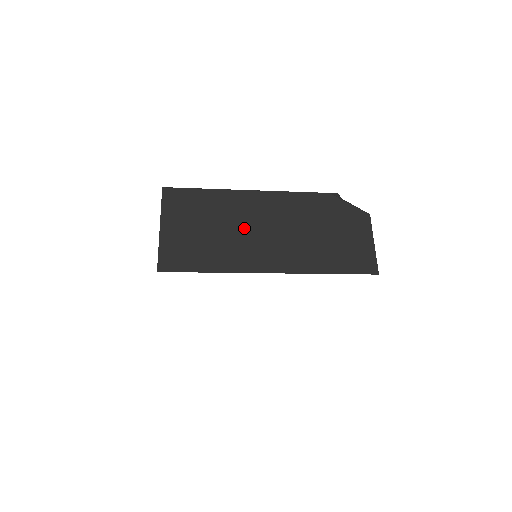
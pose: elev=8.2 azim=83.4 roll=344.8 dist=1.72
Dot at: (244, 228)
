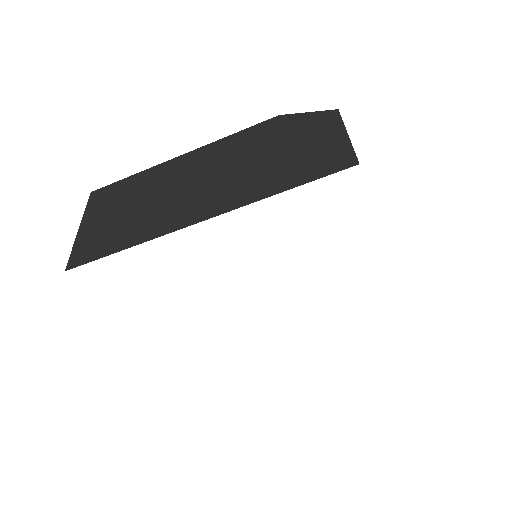
Dot at: (171, 191)
